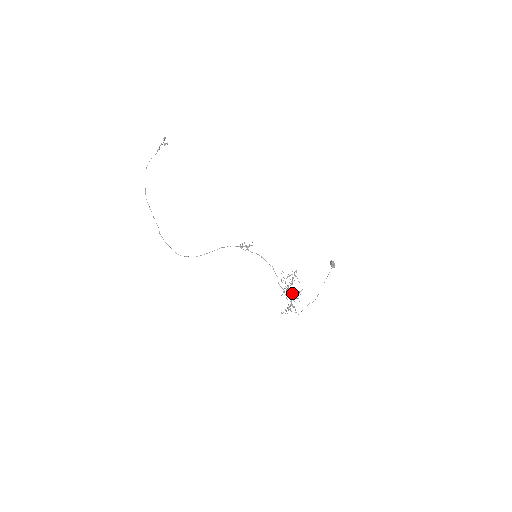
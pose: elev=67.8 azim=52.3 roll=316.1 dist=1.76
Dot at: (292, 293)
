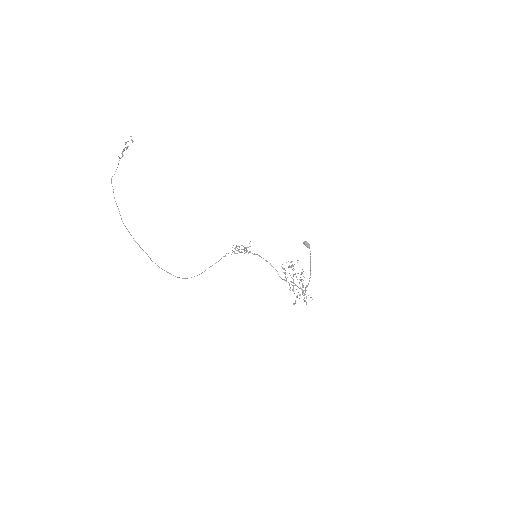
Dot at: (299, 282)
